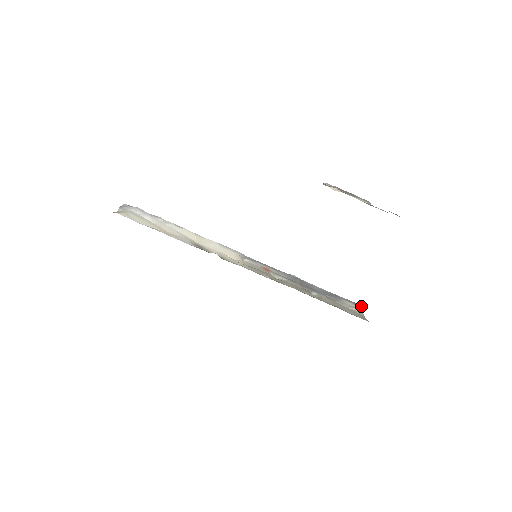
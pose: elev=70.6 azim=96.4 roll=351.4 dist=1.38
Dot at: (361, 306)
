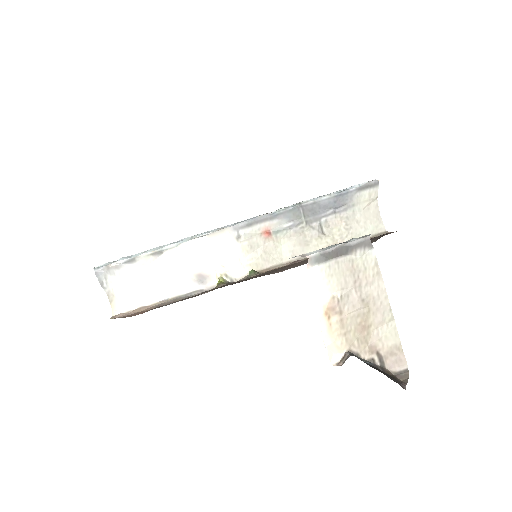
Dot at: (374, 185)
